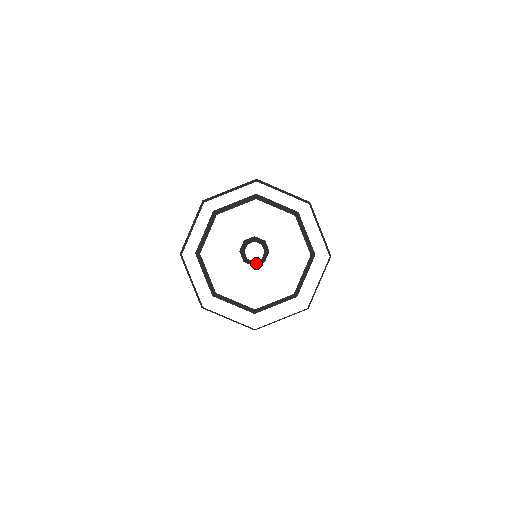
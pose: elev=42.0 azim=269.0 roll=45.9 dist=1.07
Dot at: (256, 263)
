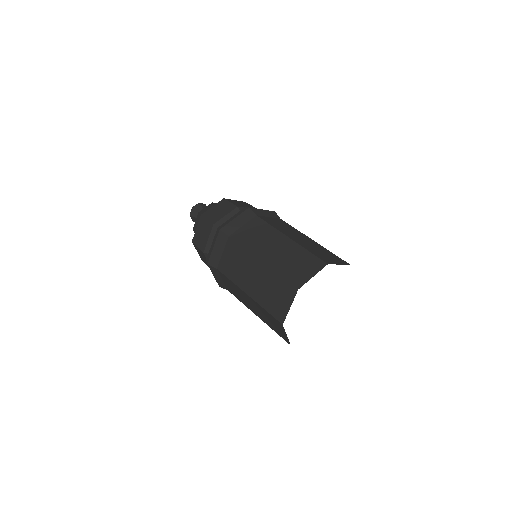
Dot at: occluded
